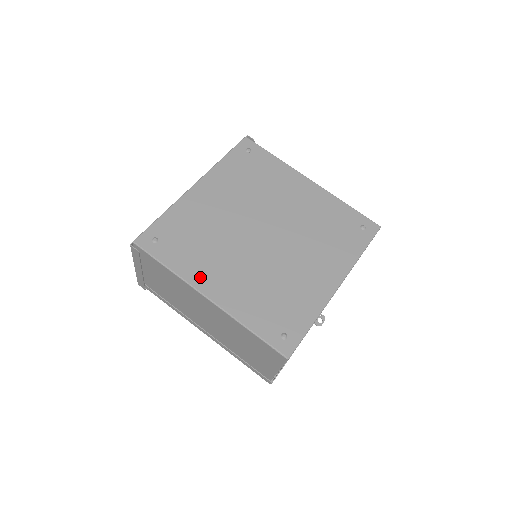
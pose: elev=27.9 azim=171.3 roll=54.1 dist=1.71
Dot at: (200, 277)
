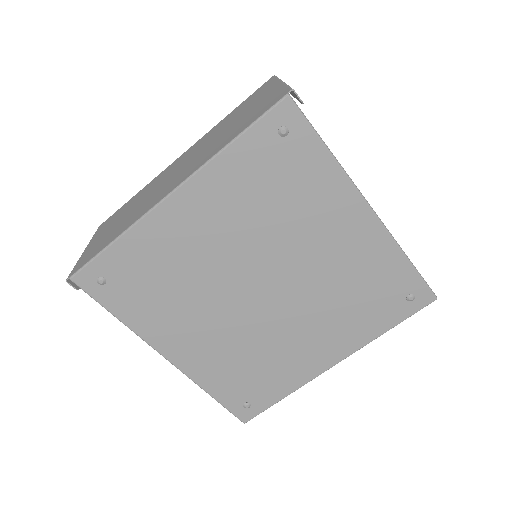
Dot at: (160, 335)
